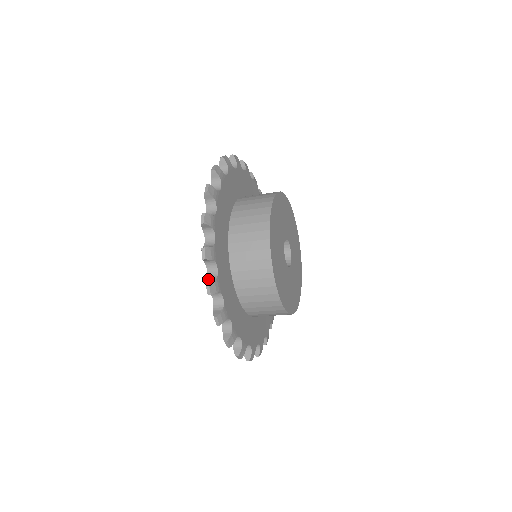
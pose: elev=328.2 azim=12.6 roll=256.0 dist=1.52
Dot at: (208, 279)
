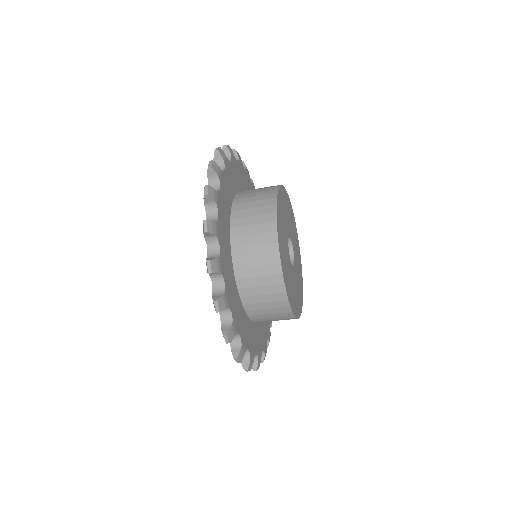
Dot at: occluded
